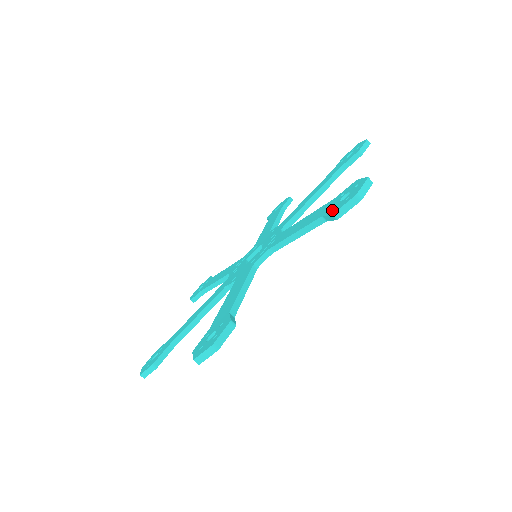
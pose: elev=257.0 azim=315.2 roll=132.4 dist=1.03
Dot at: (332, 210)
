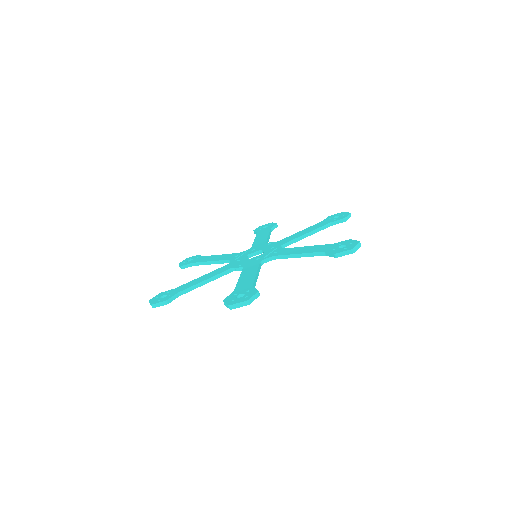
Dot at: (334, 251)
